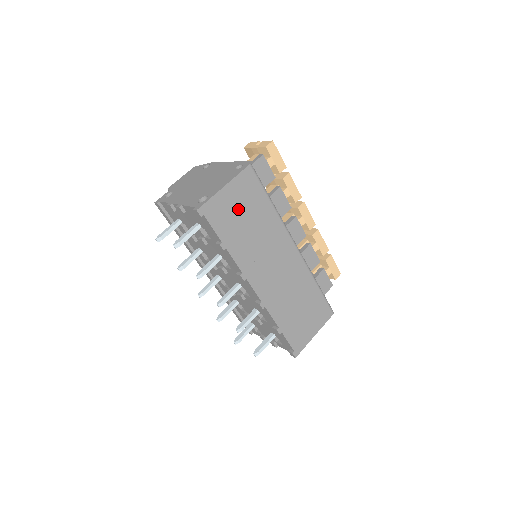
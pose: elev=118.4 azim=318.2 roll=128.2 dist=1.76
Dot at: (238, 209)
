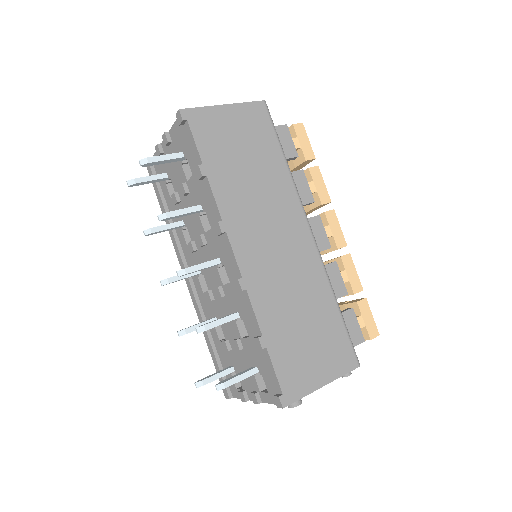
Dot at: (236, 139)
